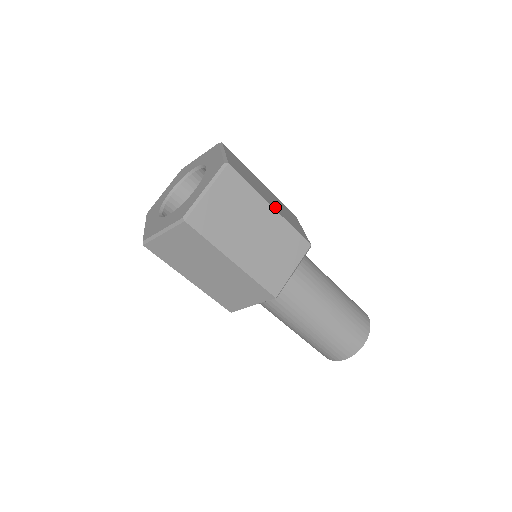
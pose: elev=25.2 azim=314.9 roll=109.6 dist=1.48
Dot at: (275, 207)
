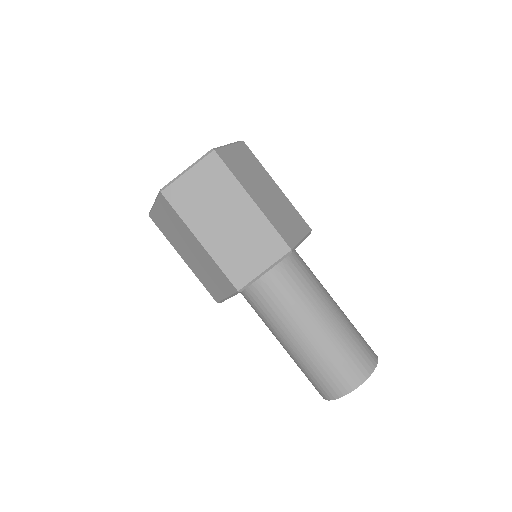
Dot at: (261, 203)
